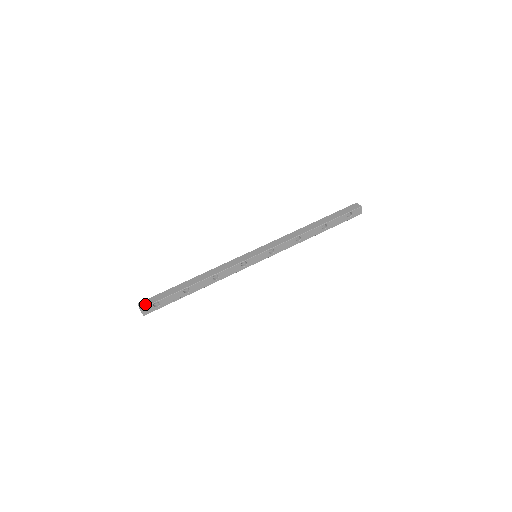
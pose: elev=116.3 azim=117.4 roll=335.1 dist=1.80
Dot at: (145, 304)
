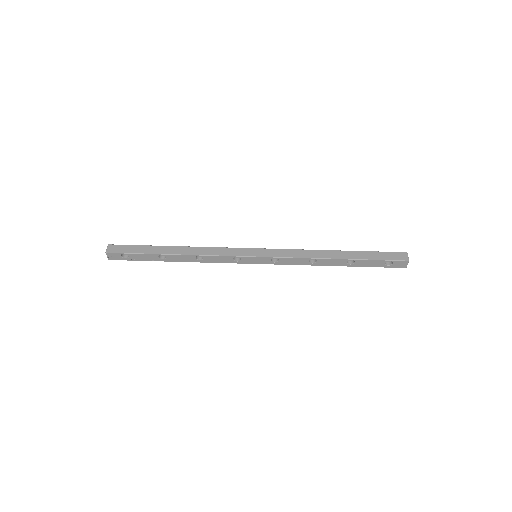
Dot at: (114, 249)
